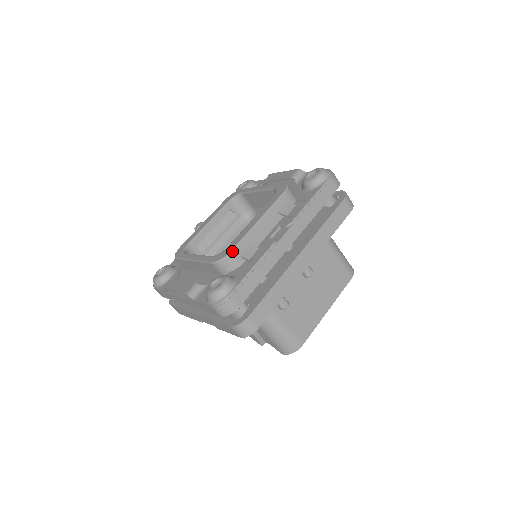
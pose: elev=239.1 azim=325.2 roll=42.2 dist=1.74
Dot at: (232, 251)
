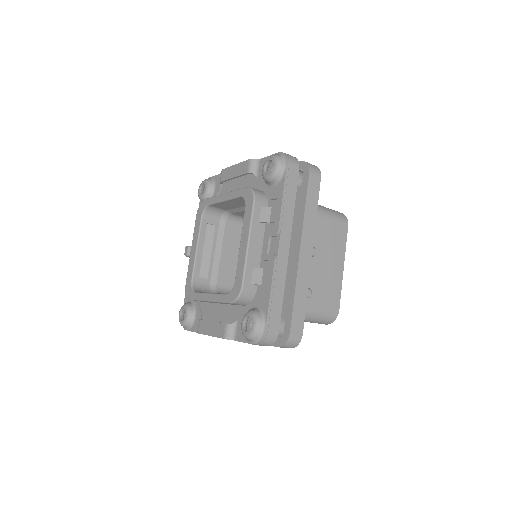
Dot at: (242, 286)
